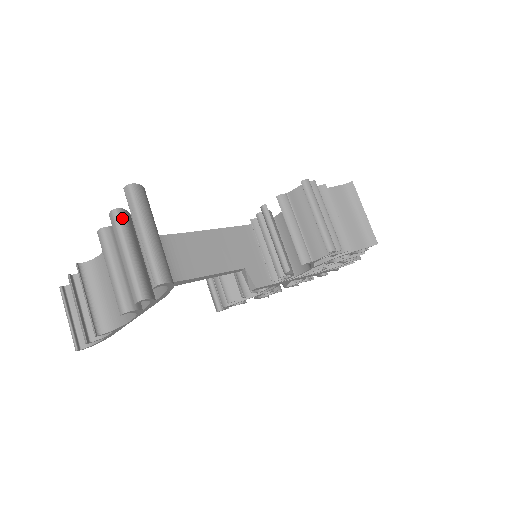
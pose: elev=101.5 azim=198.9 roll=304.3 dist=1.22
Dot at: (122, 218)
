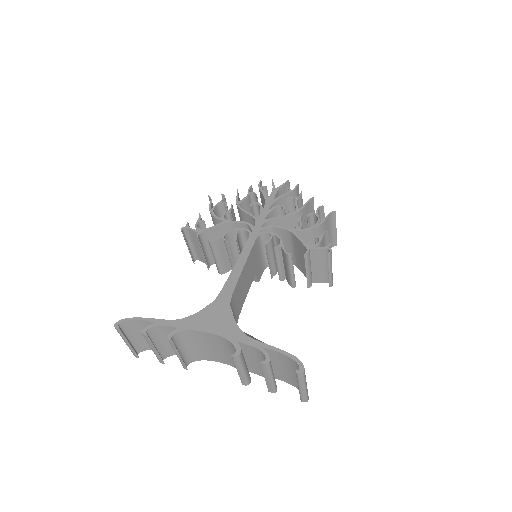
Dot at: occluded
